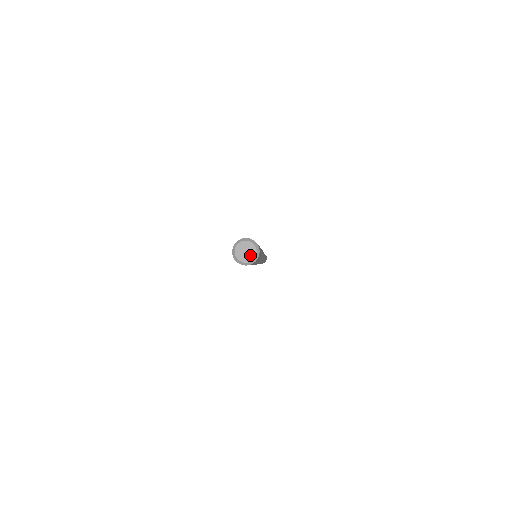
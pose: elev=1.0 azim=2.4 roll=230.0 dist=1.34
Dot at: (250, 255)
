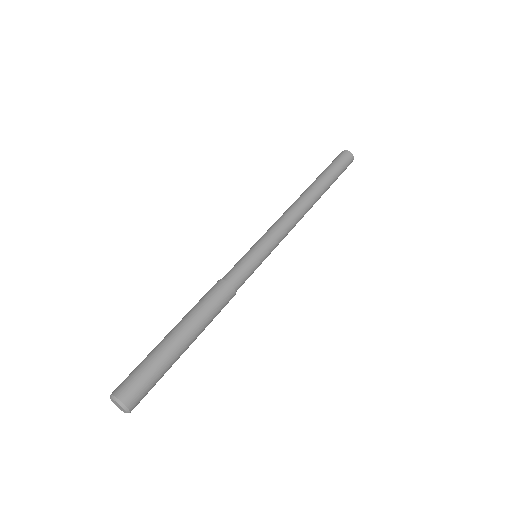
Dot at: (121, 408)
